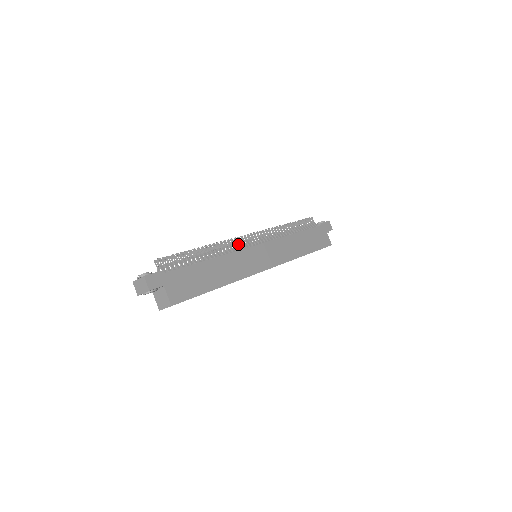
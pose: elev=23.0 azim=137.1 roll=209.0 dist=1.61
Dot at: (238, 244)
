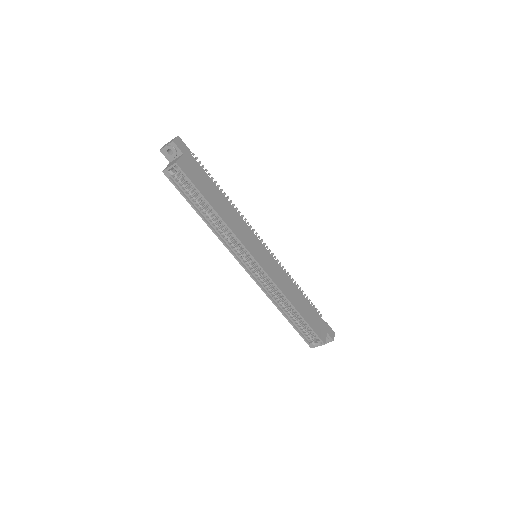
Dot at: occluded
